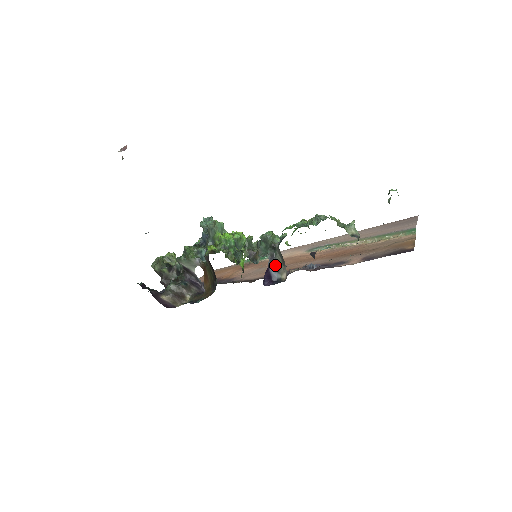
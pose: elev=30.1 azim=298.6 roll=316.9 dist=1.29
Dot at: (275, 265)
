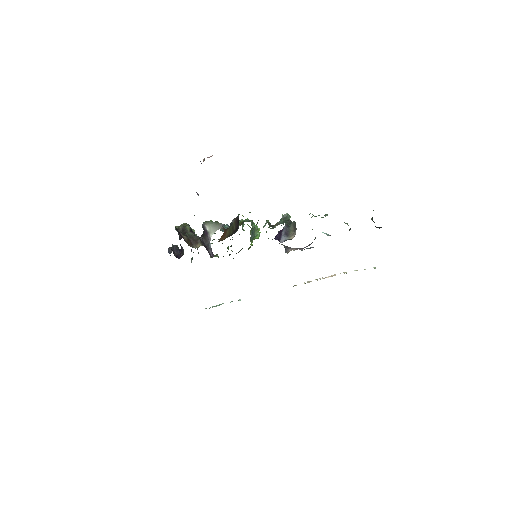
Dot at: (287, 232)
